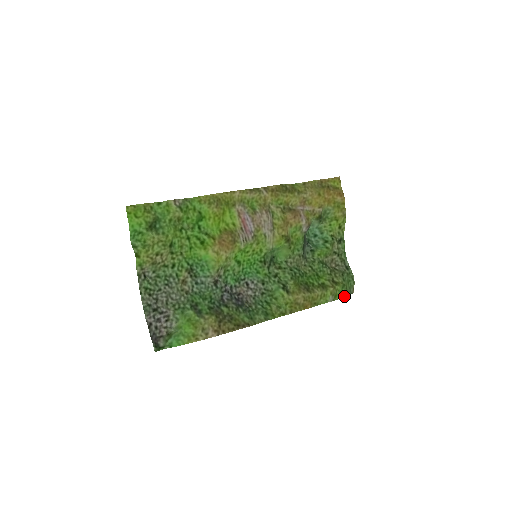
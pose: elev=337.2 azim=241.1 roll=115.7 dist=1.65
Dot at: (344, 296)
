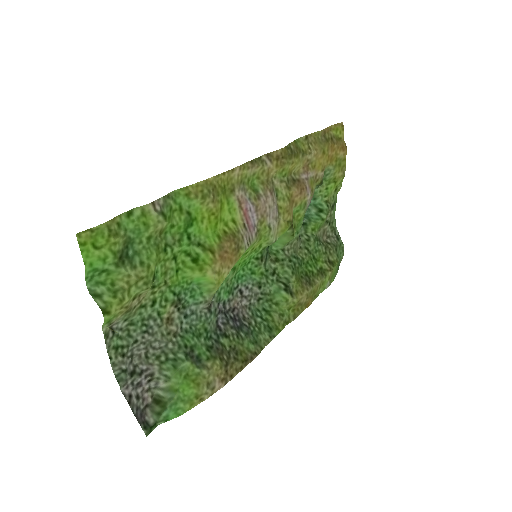
Dot at: (336, 274)
